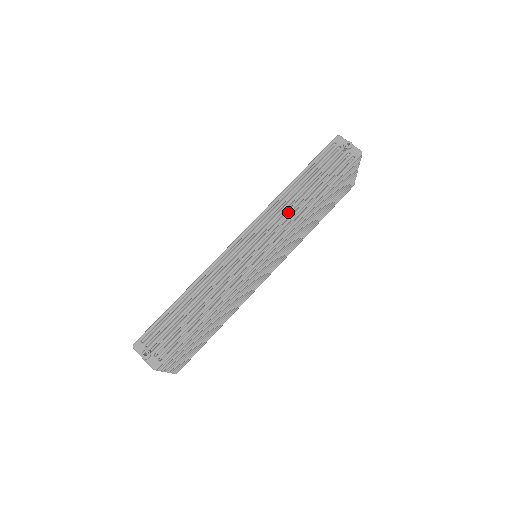
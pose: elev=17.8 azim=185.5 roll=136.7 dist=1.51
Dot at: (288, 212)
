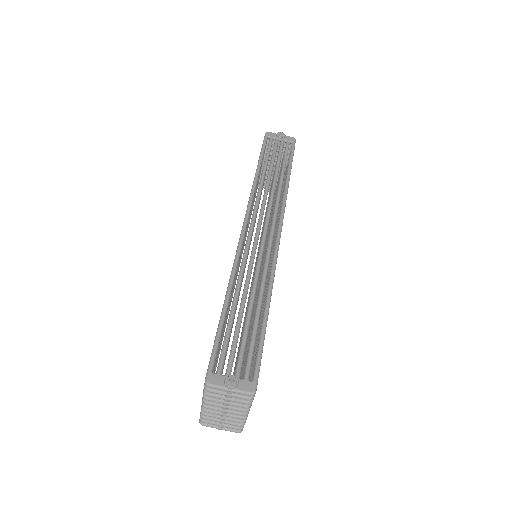
Dot at: (272, 194)
